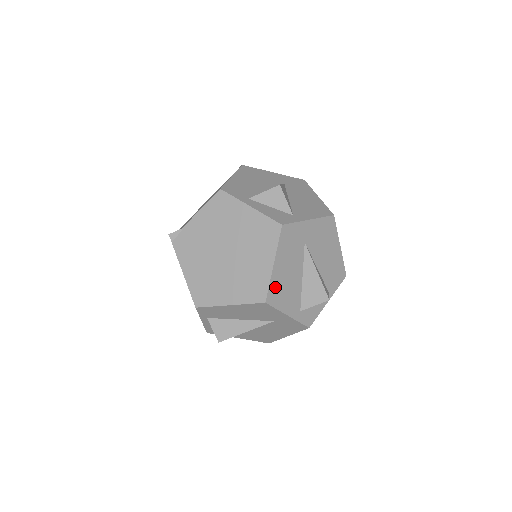
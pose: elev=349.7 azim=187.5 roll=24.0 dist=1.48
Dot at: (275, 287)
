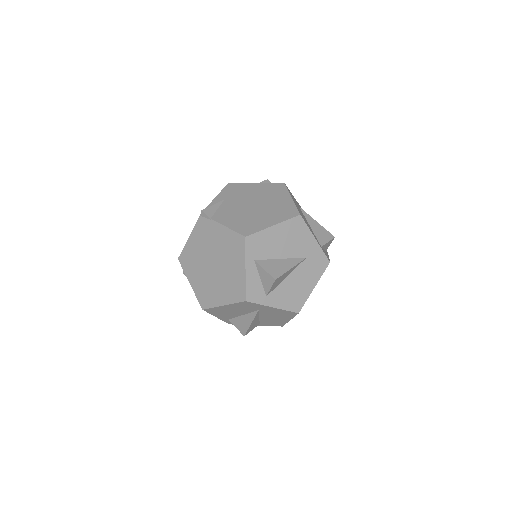
Dot at: (216, 309)
